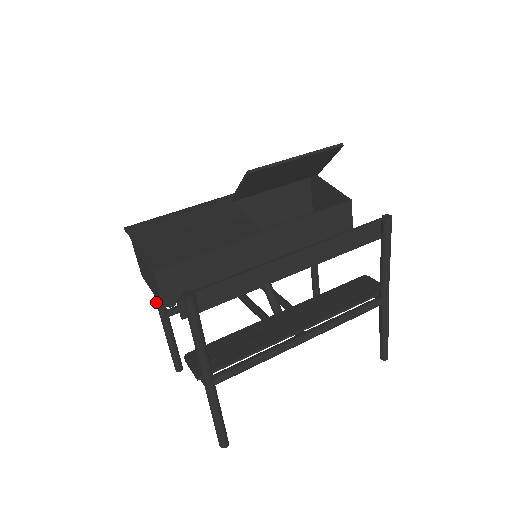
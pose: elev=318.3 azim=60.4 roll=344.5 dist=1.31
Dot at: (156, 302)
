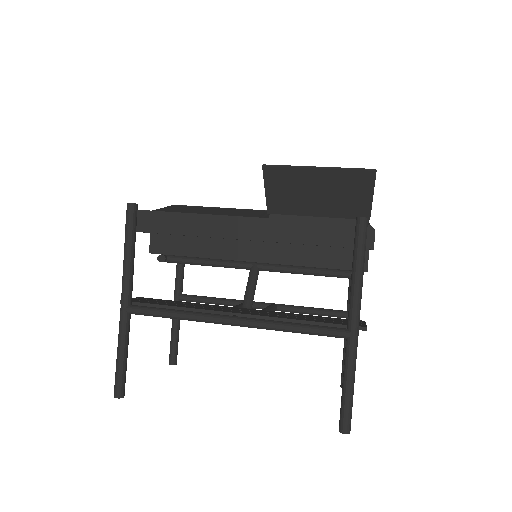
Dot at: (175, 280)
